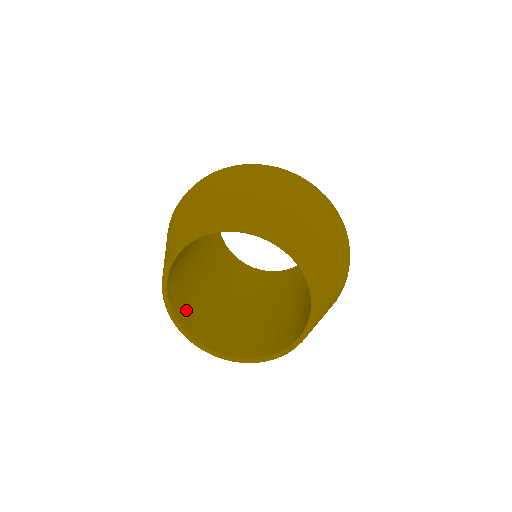
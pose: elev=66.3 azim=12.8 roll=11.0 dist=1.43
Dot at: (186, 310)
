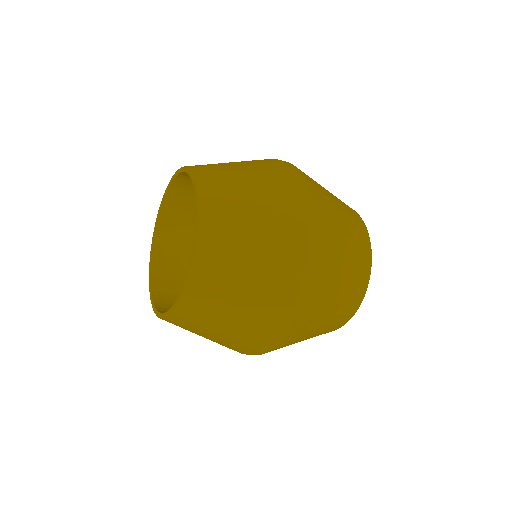
Dot at: (173, 297)
